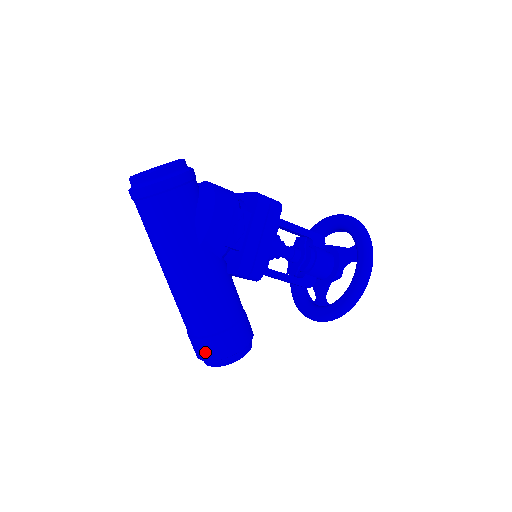
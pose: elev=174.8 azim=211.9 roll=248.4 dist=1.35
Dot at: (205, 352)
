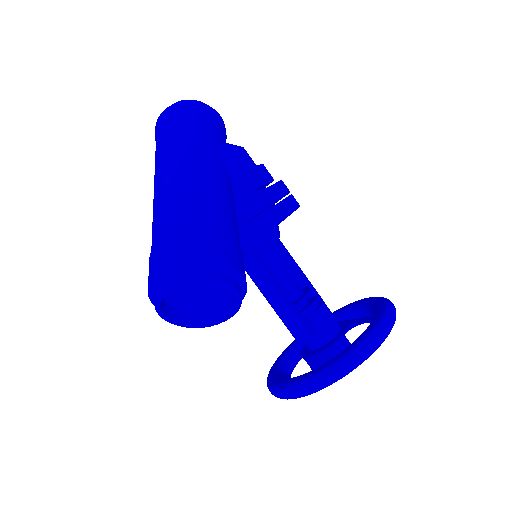
Dot at: (180, 249)
